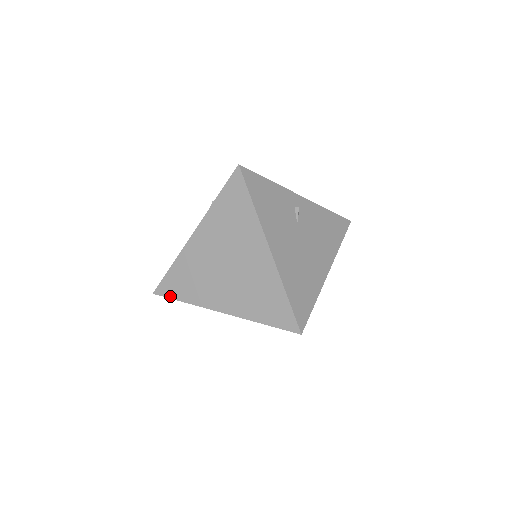
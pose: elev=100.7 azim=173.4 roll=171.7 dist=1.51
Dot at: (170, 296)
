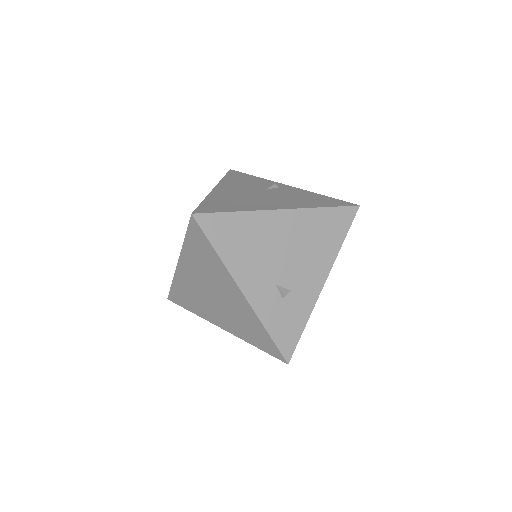
Dot at: occluded
